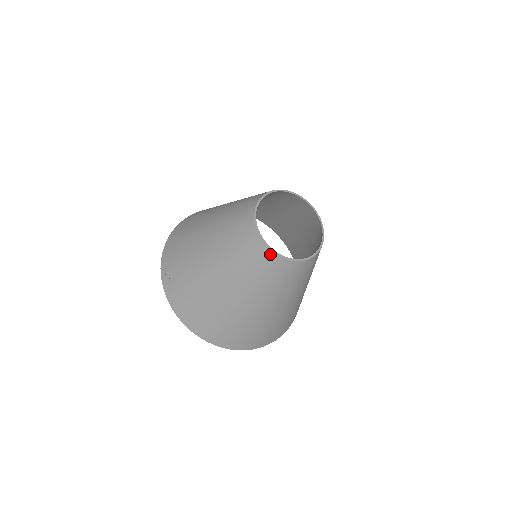
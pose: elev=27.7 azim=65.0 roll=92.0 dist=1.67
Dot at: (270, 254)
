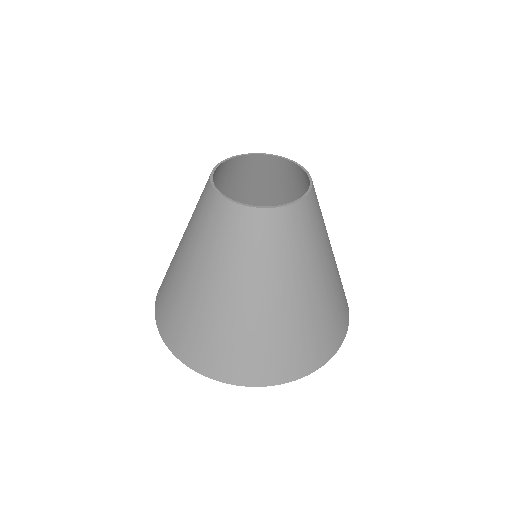
Dot at: (233, 208)
